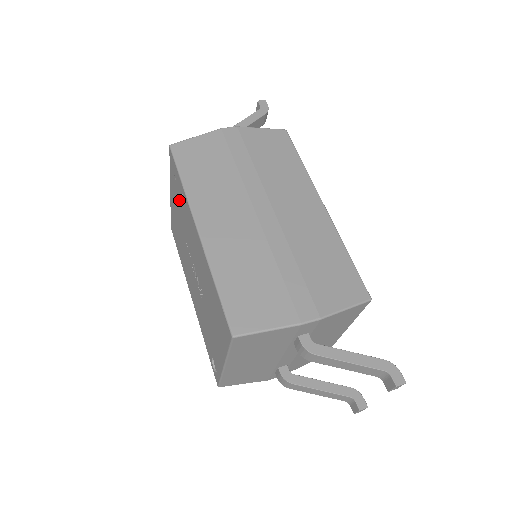
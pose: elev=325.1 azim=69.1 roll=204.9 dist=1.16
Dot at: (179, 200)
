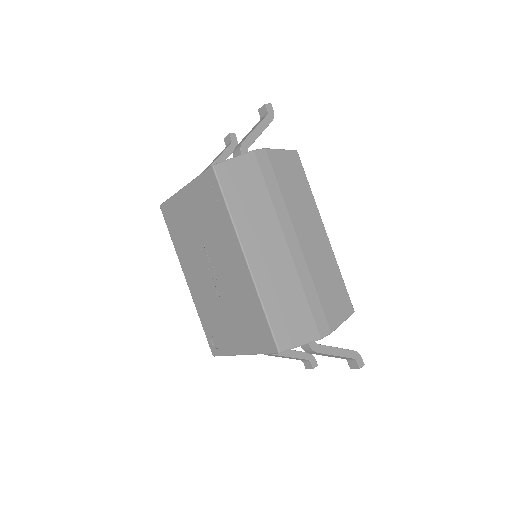
Dot at: (209, 213)
